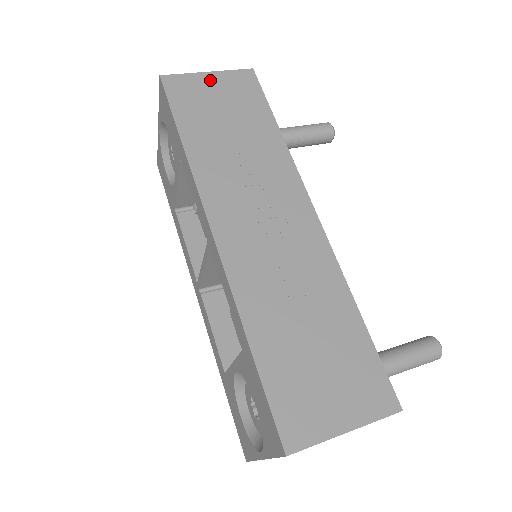
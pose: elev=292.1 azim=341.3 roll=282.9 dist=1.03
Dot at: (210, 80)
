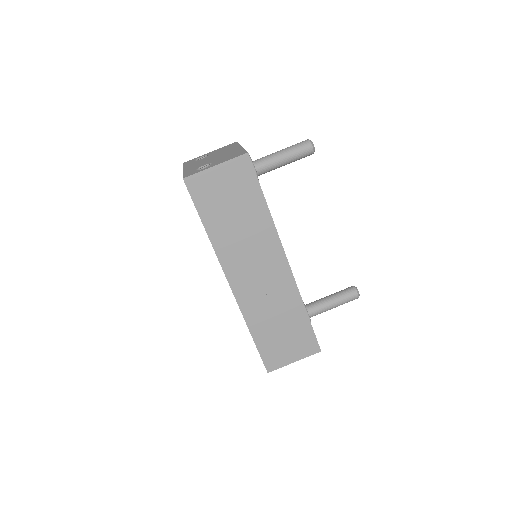
Dot at: (218, 173)
